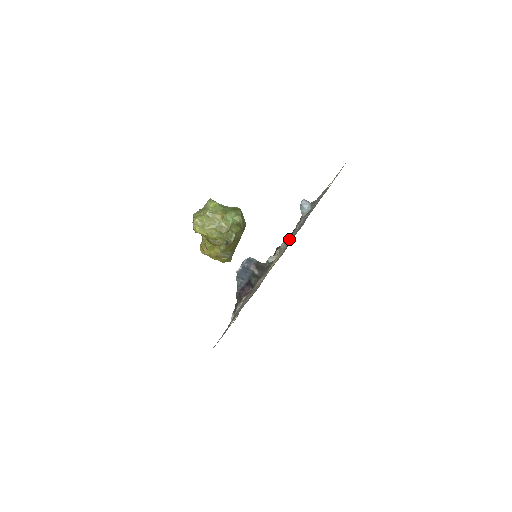
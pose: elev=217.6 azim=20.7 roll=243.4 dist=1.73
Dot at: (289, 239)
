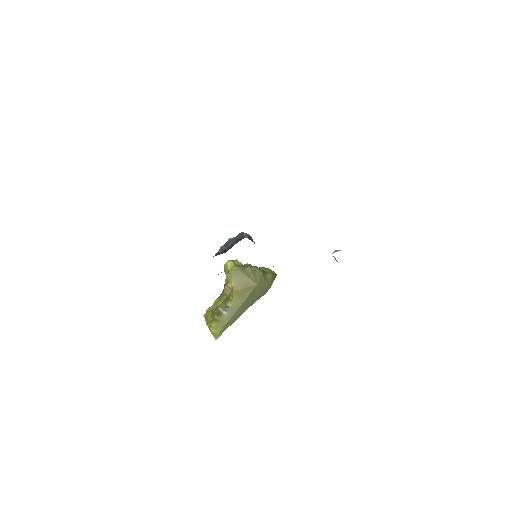
Dot at: occluded
